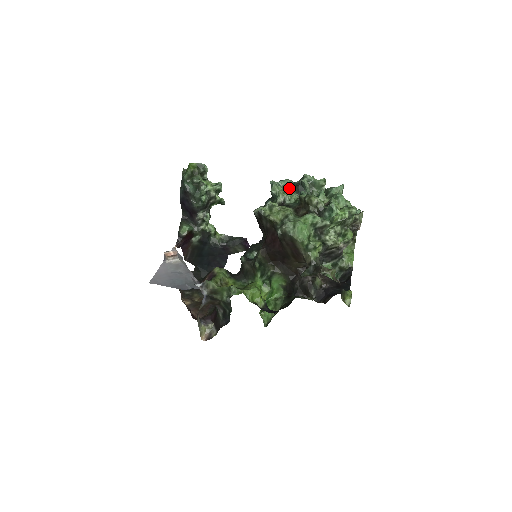
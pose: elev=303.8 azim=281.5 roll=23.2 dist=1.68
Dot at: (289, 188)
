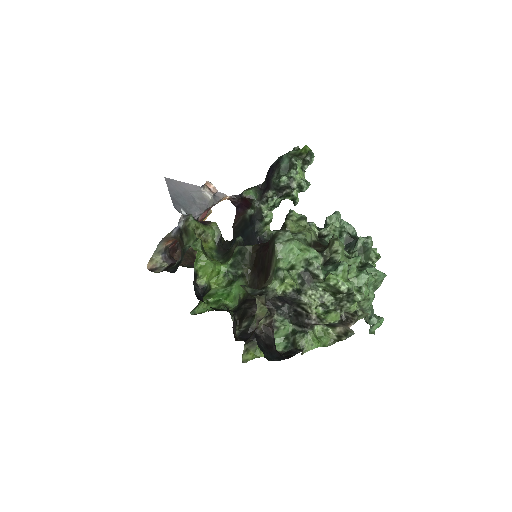
Dot at: (344, 232)
